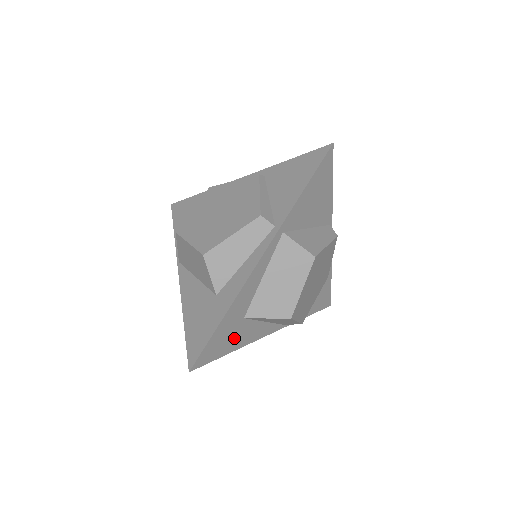
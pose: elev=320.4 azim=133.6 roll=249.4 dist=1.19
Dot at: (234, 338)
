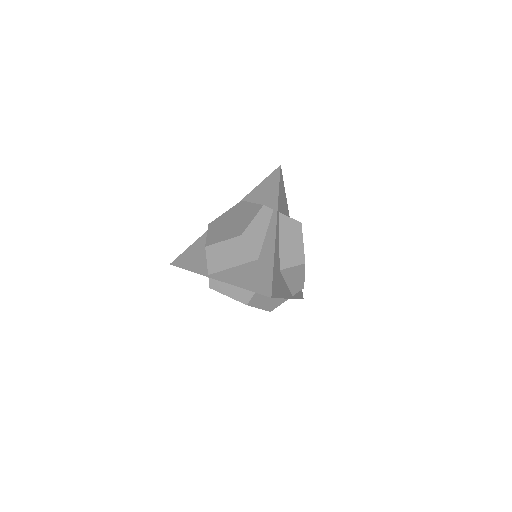
Dot at: (279, 285)
